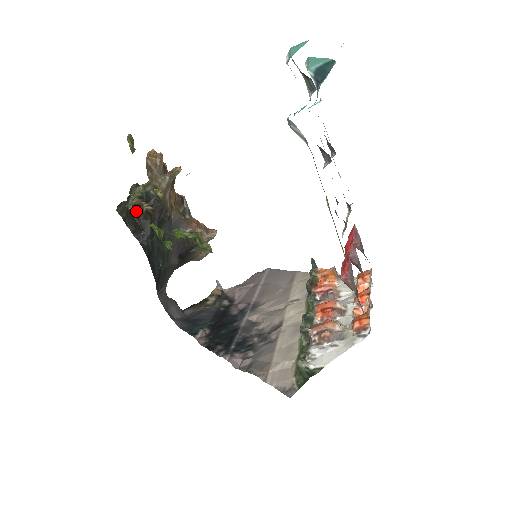
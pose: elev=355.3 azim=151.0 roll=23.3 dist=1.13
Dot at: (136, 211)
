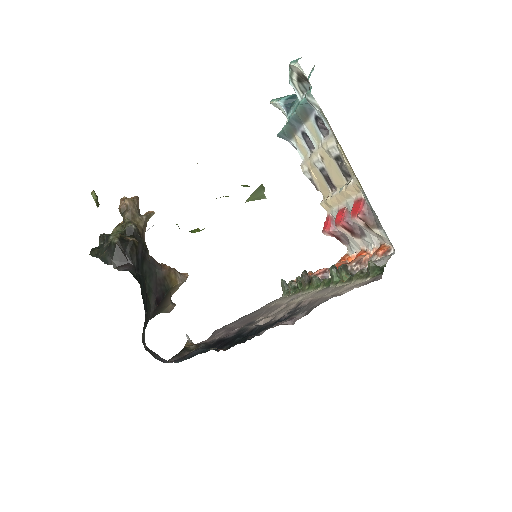
Dot at: (123, 242)
